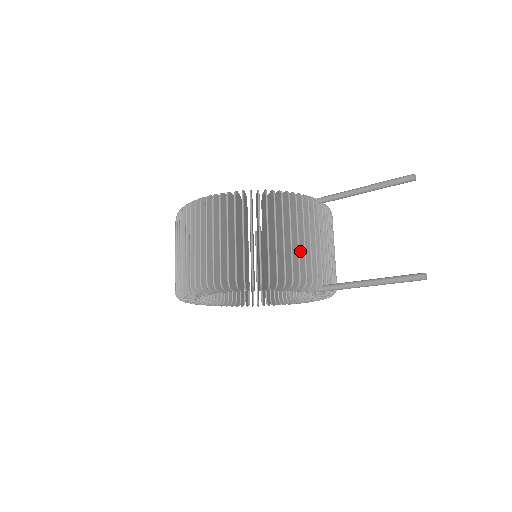
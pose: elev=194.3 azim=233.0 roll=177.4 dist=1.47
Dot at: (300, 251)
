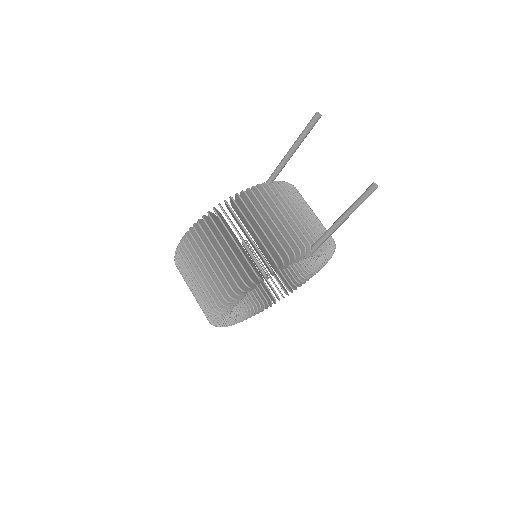
Dot at: (275, 231)
